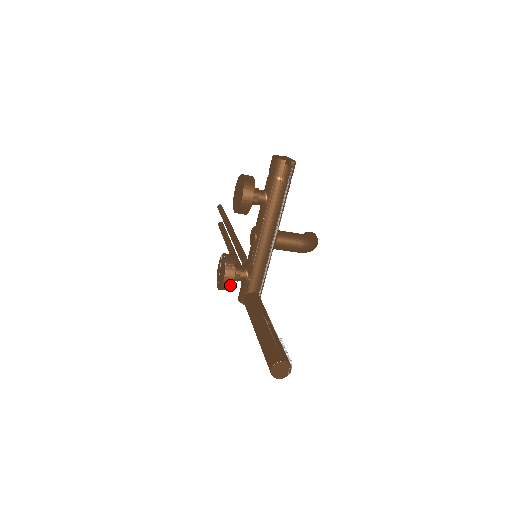
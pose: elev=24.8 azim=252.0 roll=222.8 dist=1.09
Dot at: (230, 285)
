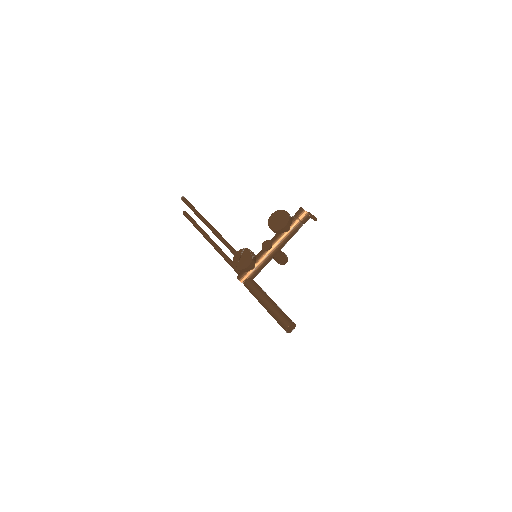
Dot at: (249, 270)
